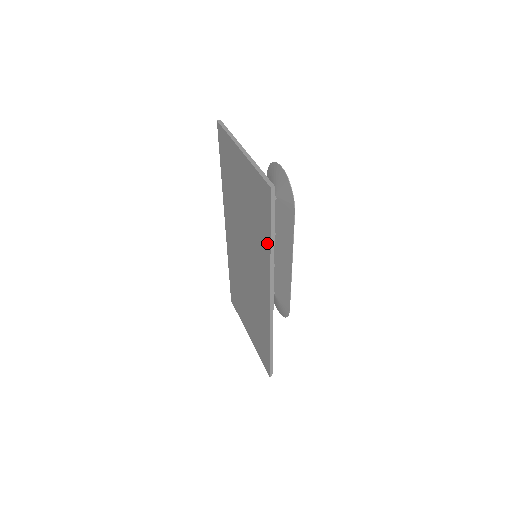
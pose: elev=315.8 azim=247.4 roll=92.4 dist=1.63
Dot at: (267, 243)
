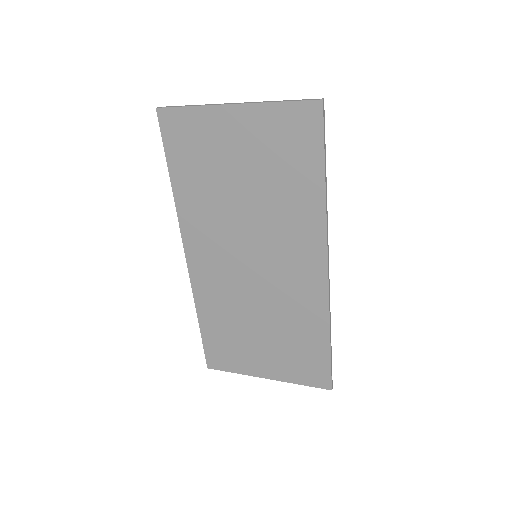
Dot at: (316, 187)
